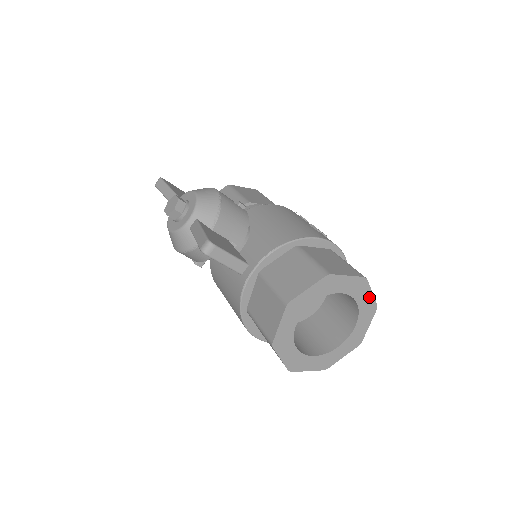
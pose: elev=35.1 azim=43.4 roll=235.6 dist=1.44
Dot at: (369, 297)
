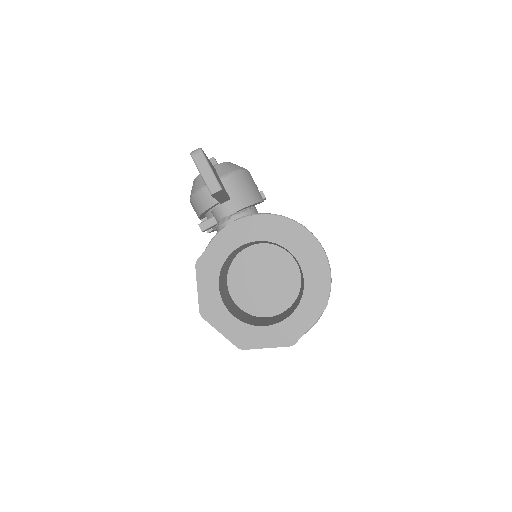
Dot at: (321, 282)
